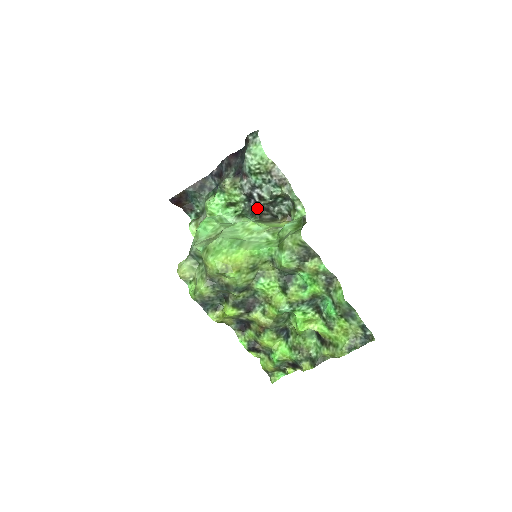
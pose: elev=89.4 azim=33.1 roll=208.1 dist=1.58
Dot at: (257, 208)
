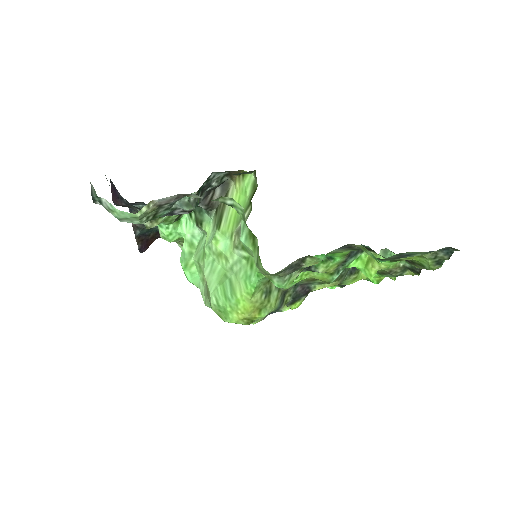
Dot at: occluded
